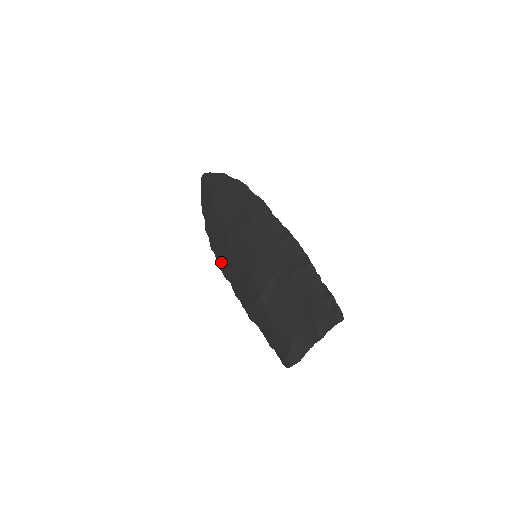
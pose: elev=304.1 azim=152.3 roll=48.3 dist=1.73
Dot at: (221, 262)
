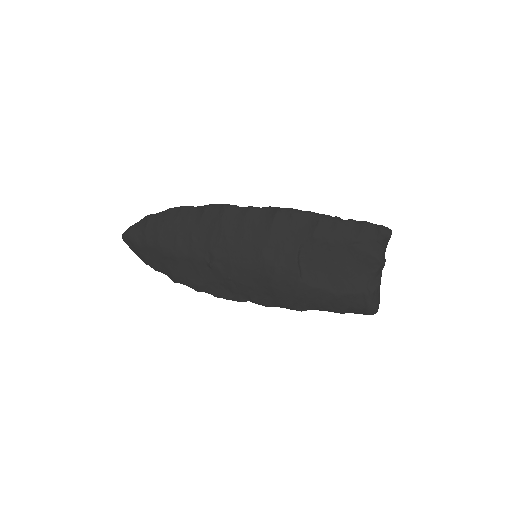
Dot at: (223, 293)
